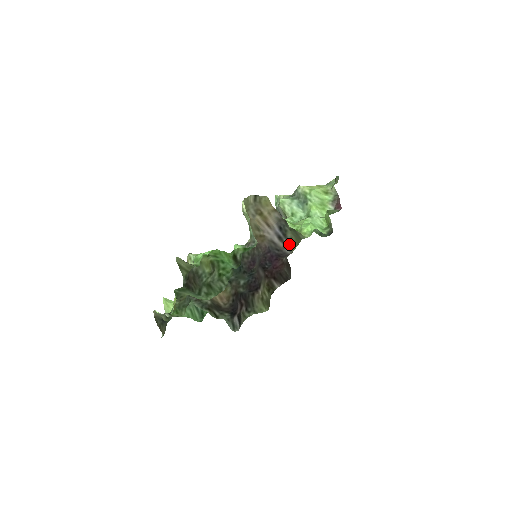
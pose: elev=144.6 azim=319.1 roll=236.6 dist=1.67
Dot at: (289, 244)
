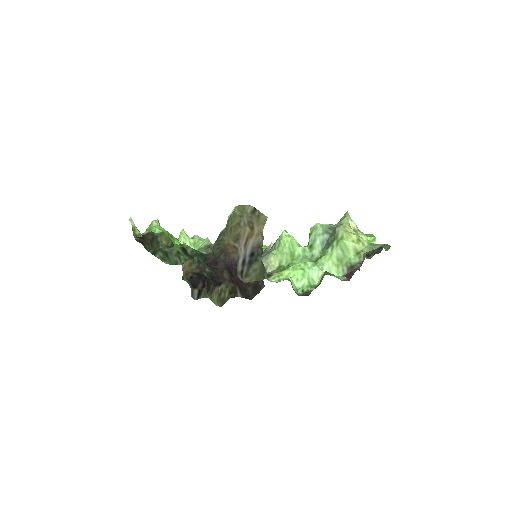
Dot at: (245, 274)
